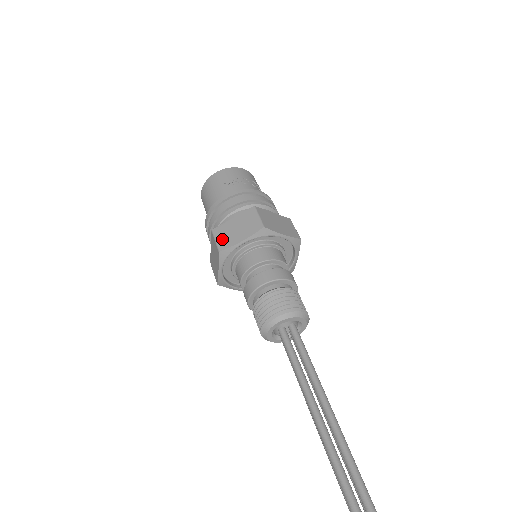
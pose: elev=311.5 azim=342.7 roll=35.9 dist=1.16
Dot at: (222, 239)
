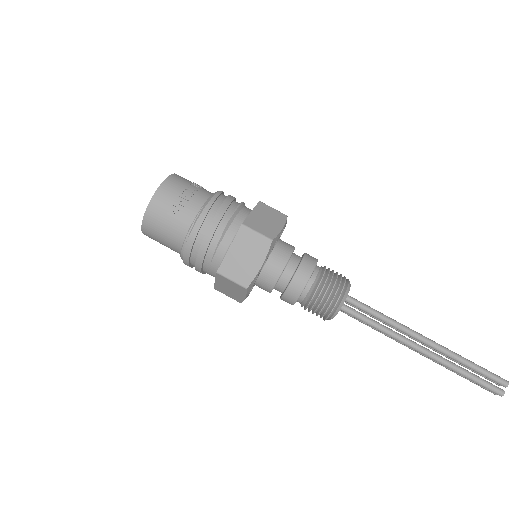
Dot at: (238, 275)
